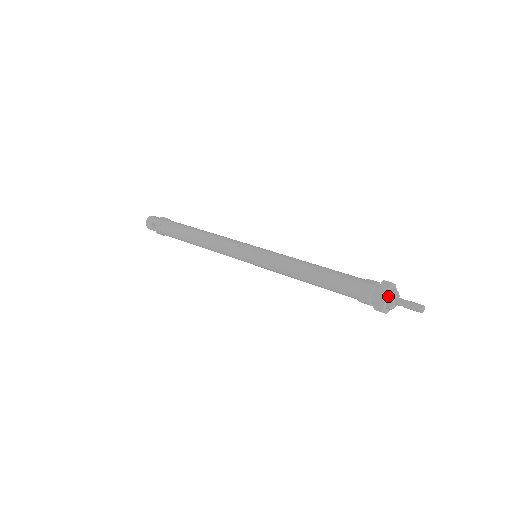
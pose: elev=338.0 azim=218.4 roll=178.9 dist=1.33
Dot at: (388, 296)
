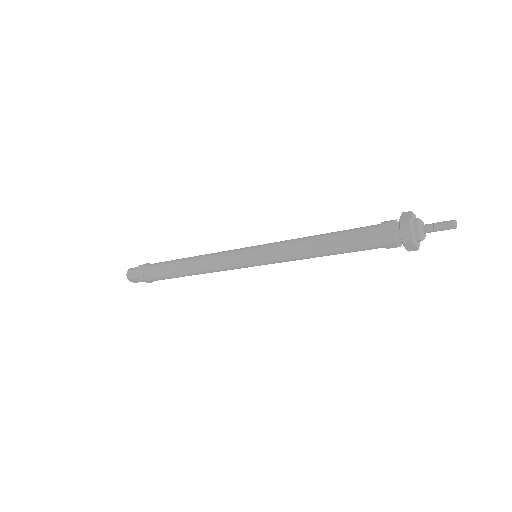
Dot at: (415, 235)
